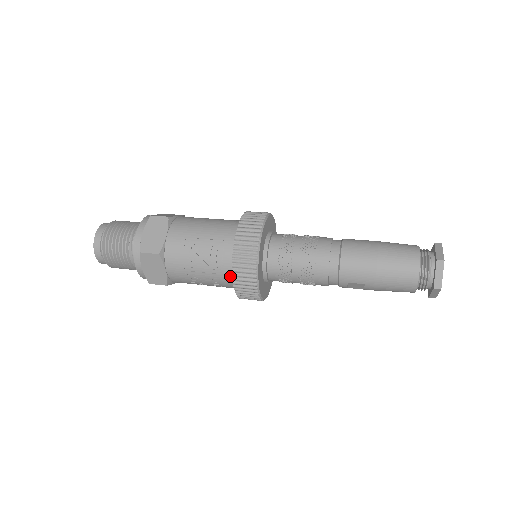
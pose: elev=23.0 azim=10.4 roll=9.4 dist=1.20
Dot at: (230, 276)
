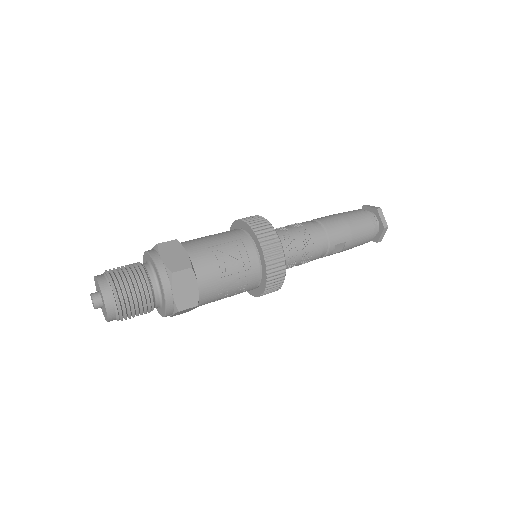
Dot at: (257, 268)
